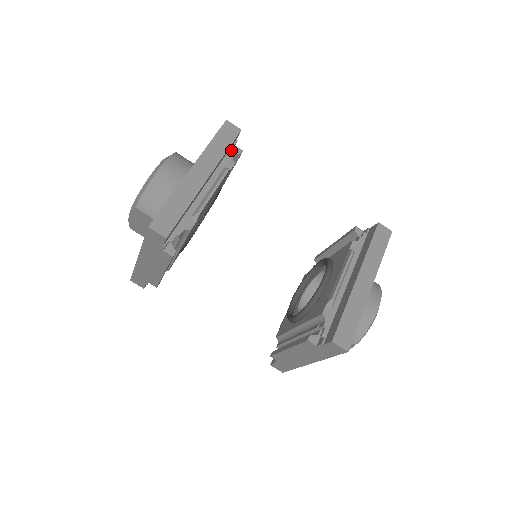
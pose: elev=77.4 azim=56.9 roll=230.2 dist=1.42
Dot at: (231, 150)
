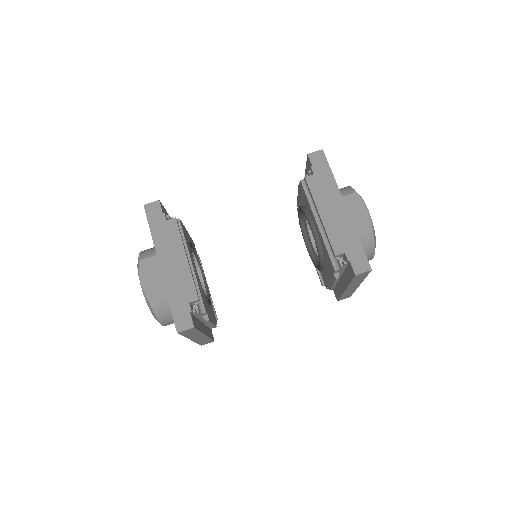
Dot at: occluded
